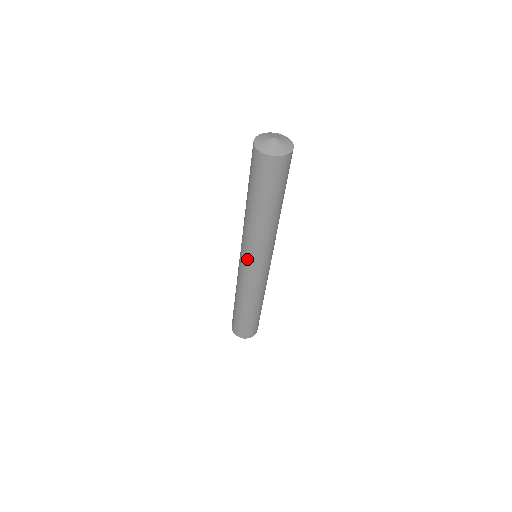
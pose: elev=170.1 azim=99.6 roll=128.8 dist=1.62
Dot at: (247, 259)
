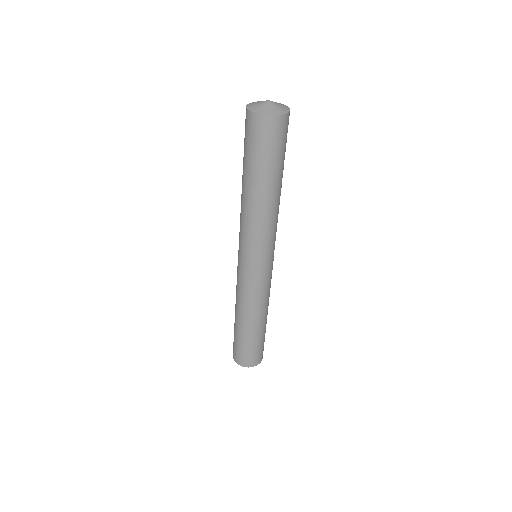
Dot at: (244, 255)
